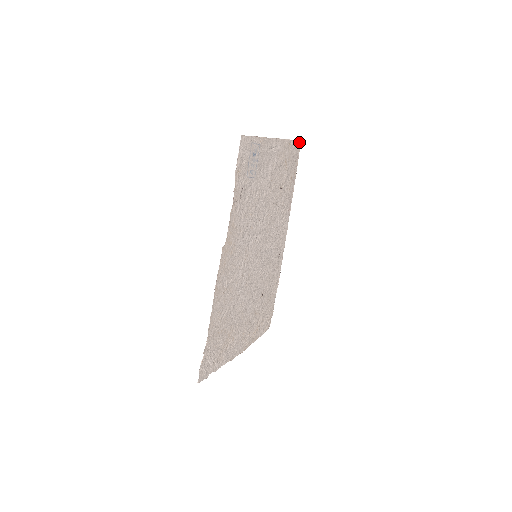
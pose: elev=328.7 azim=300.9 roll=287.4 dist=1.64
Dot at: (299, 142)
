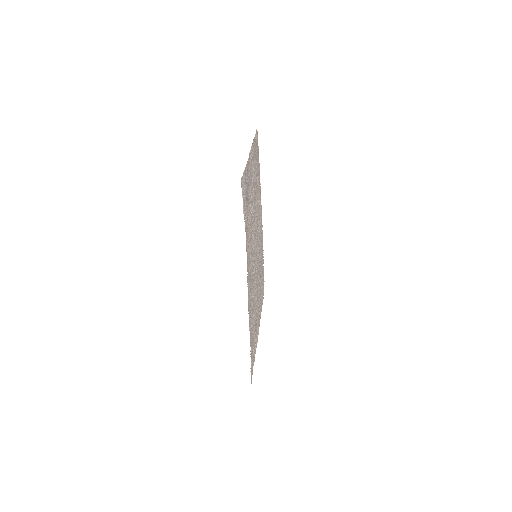
Dot at: occluded
